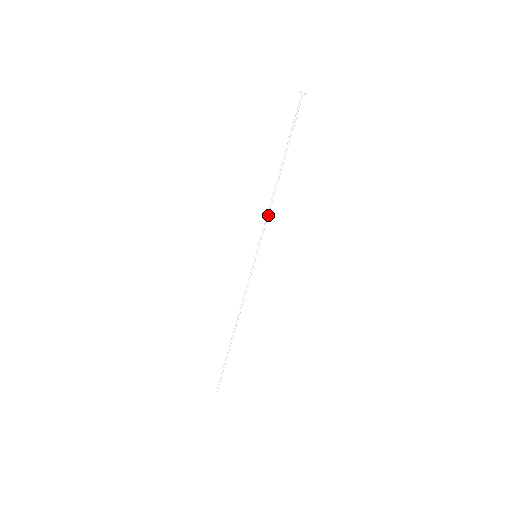
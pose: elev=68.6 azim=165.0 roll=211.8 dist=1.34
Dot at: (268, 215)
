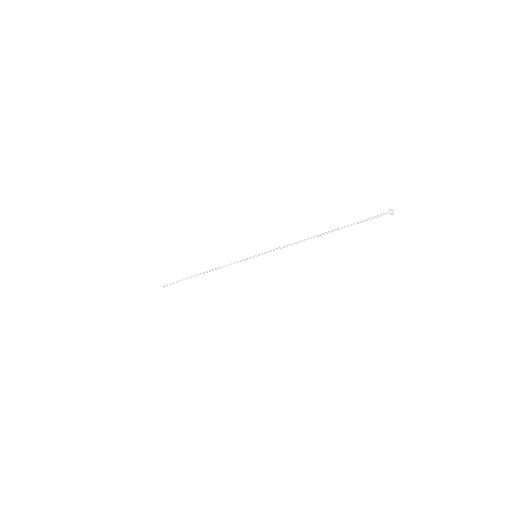
Dot at: occluded
